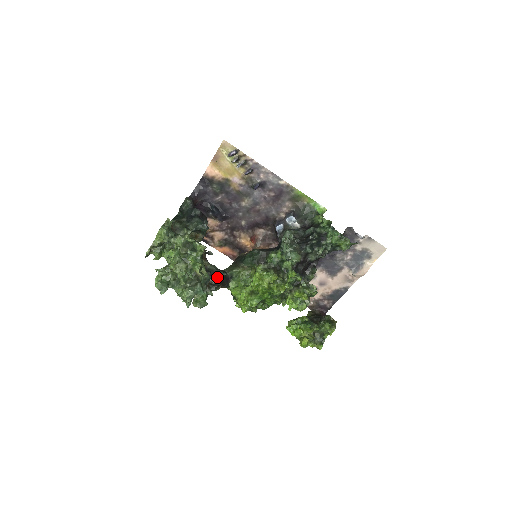
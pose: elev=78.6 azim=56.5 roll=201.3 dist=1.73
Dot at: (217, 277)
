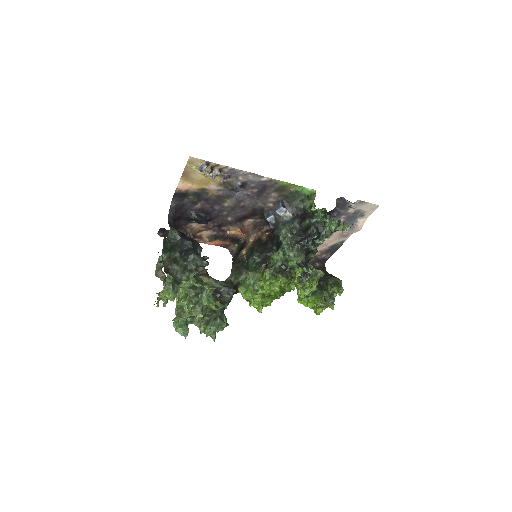
Dot at: (228, 295)
